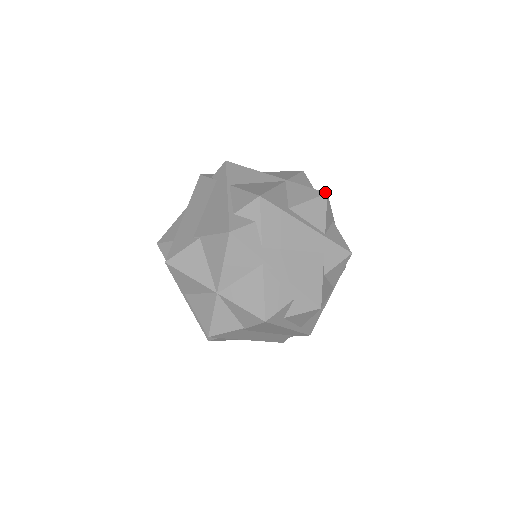
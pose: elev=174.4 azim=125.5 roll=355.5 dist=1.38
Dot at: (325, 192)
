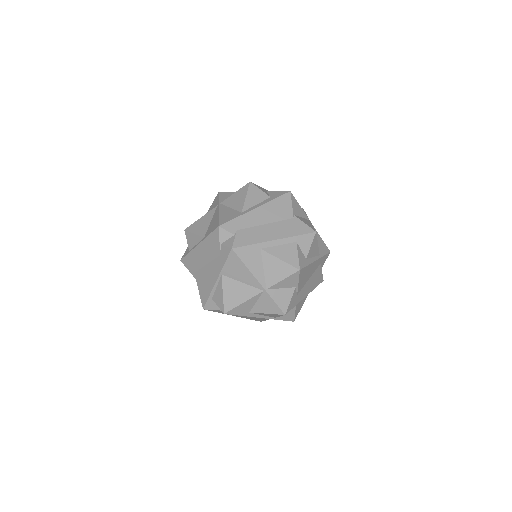
Dot at: (284, 314)
